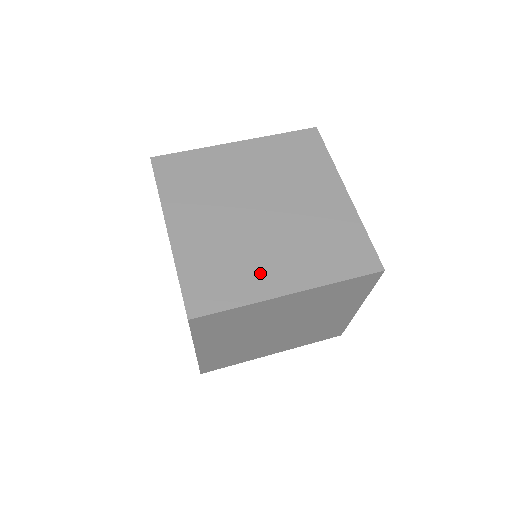
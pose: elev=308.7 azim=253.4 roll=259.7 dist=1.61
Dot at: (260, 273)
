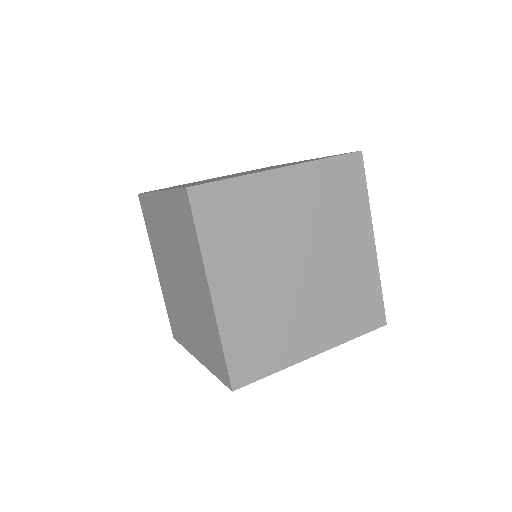
Dot at: (294, 337)
